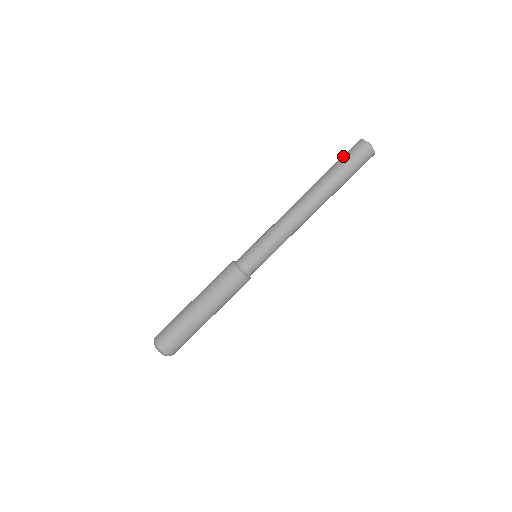
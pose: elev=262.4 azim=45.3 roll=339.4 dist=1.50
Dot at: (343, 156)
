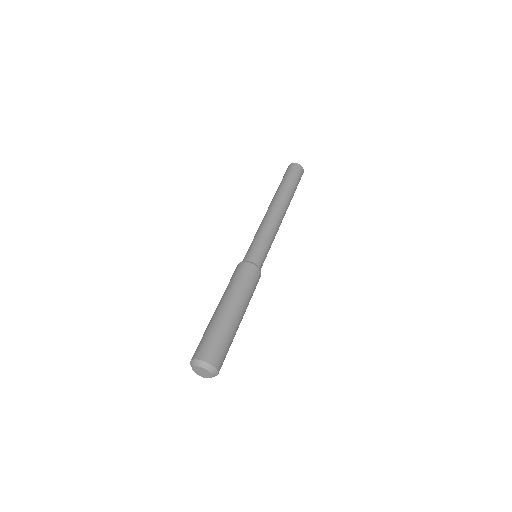
Dot at: (286, 175)
